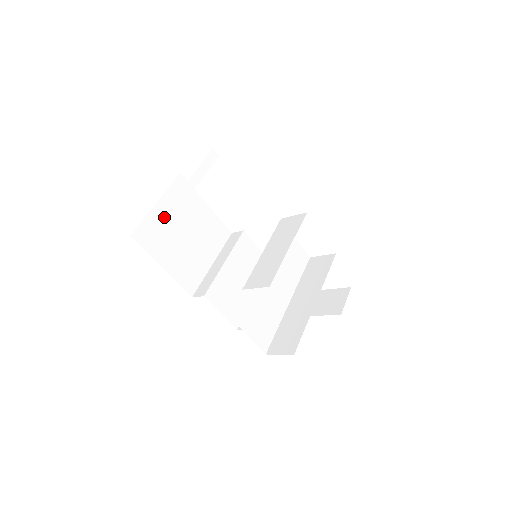
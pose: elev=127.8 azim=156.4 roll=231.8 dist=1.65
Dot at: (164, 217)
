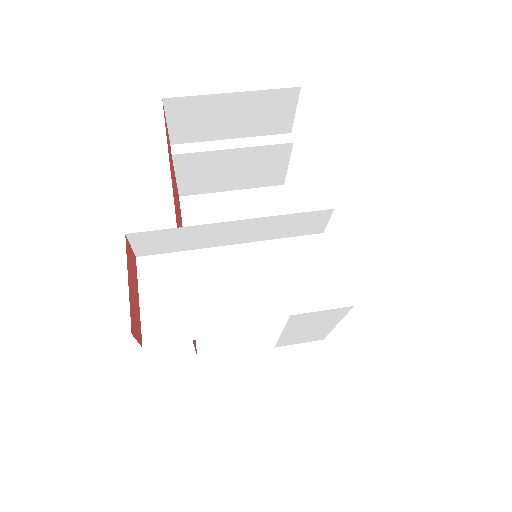
Dot at: (173, 148)
